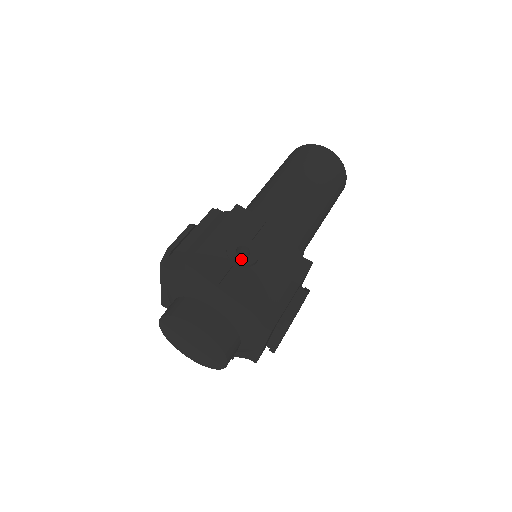
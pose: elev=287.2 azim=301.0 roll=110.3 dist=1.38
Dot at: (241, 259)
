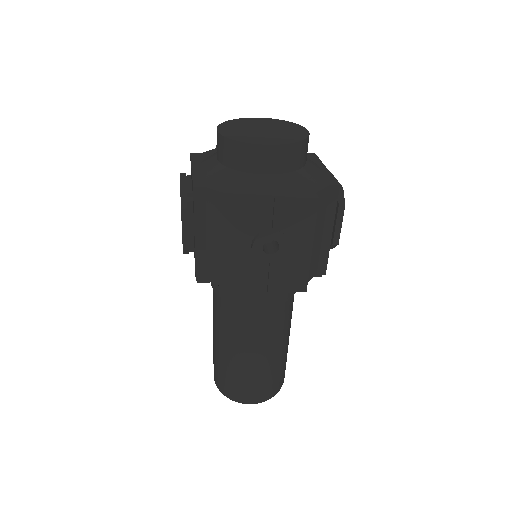
Dot at: occluded
